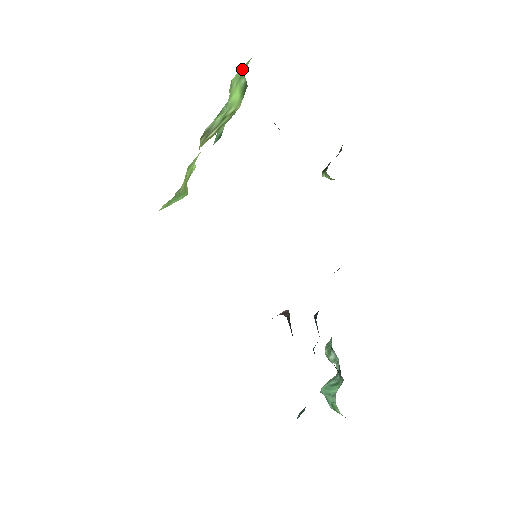
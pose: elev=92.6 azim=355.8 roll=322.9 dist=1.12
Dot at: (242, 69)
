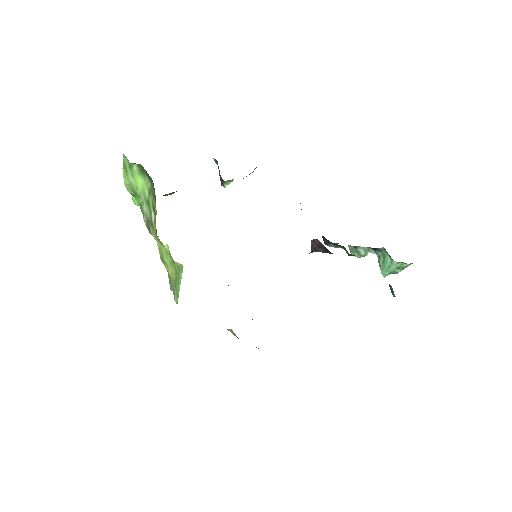
Dot at: (124, 168)
